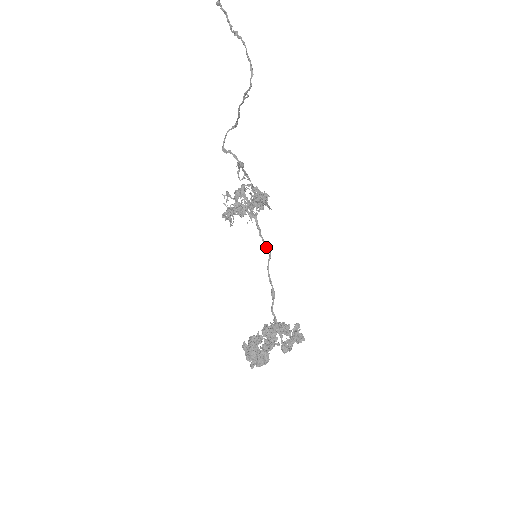
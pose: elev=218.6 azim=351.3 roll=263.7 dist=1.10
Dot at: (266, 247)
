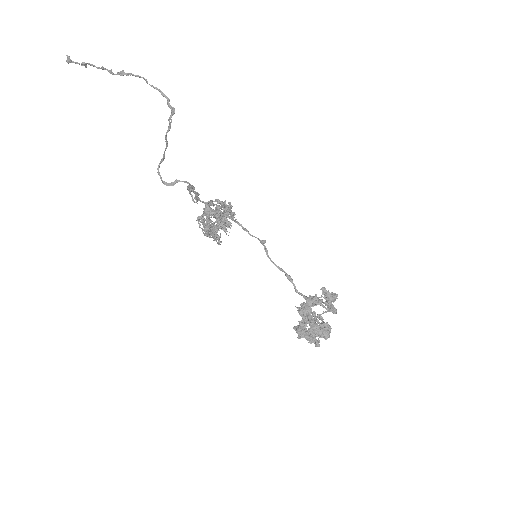
Dot at: (263, 241)
